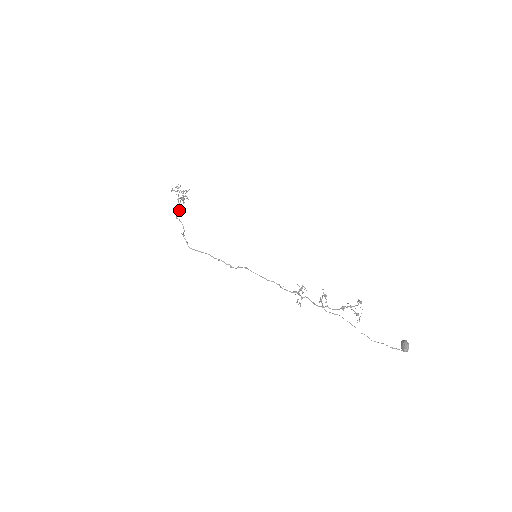
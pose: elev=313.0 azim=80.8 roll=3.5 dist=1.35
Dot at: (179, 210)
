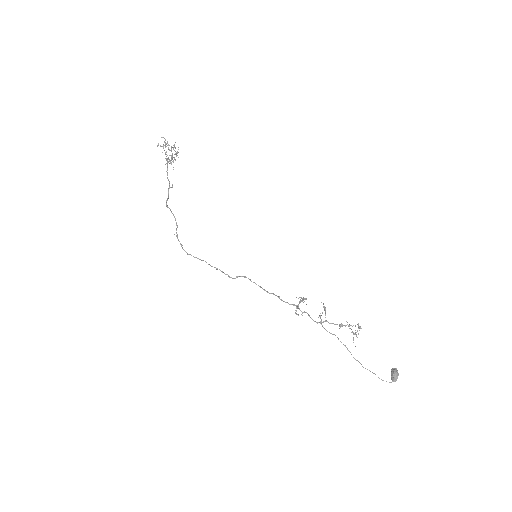
Dot at: (169, 188)
